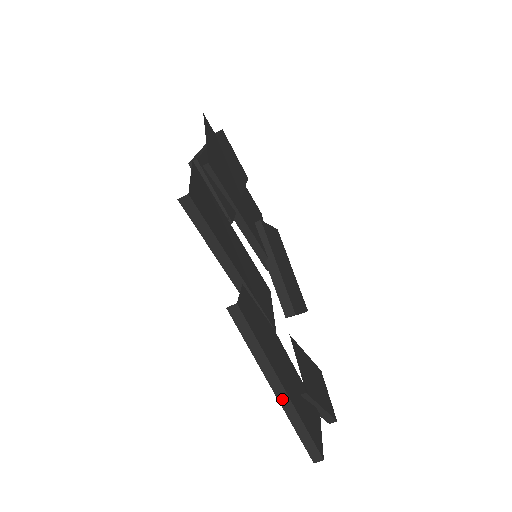
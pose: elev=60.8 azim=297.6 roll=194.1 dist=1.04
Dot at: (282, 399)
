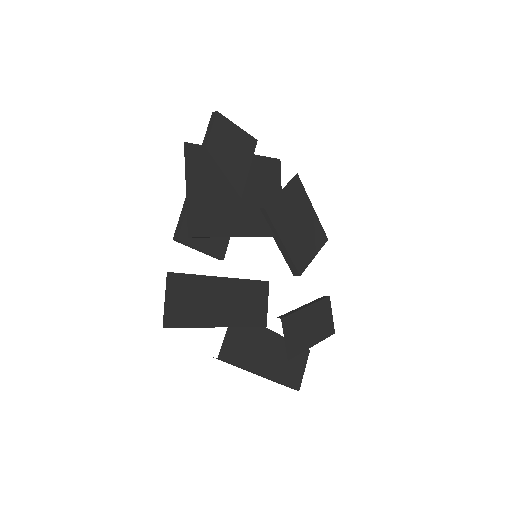
Dot at: (264, 377)
